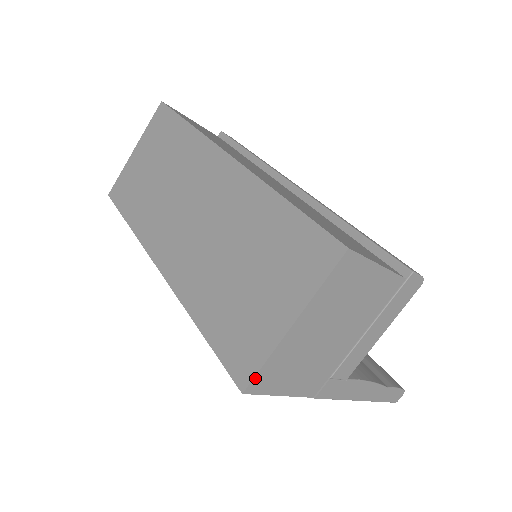
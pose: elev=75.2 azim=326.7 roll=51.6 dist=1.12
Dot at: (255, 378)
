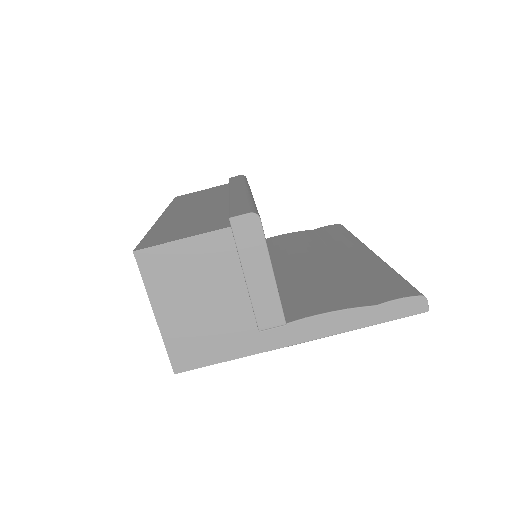
Dot at: (172, 360)
